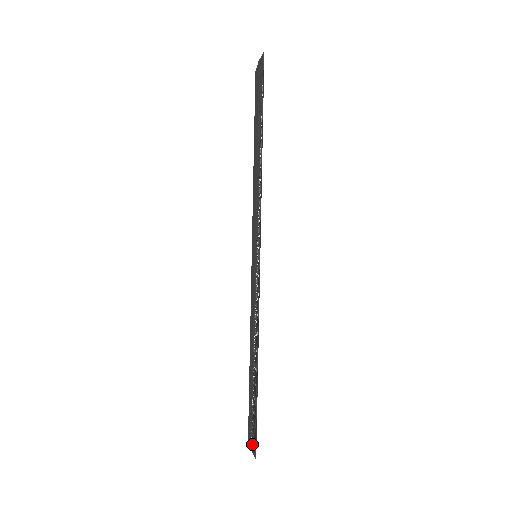
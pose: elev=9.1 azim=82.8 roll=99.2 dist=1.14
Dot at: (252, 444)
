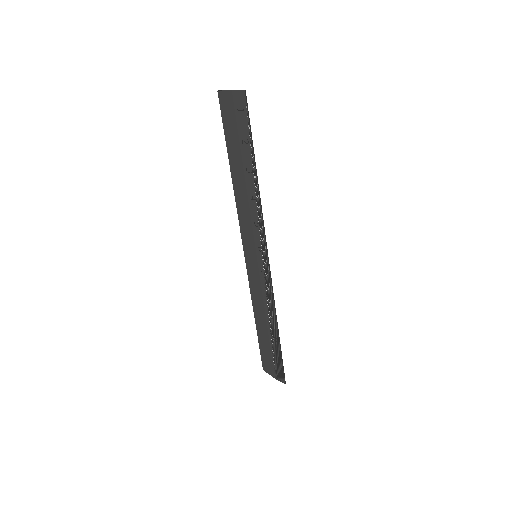
Dot at: (277, 376)
